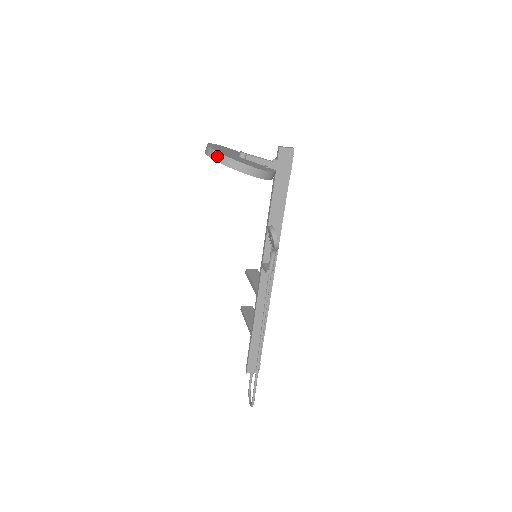
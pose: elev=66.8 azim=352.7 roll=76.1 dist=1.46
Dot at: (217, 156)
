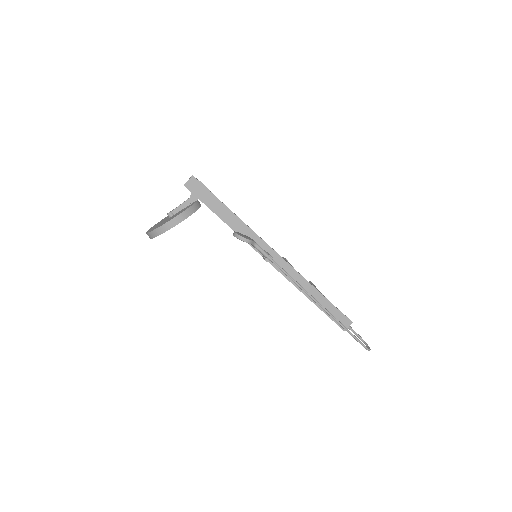
Dot at: (151, 235)
